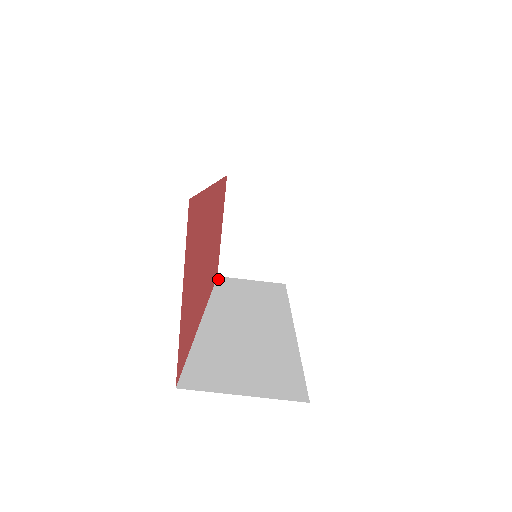
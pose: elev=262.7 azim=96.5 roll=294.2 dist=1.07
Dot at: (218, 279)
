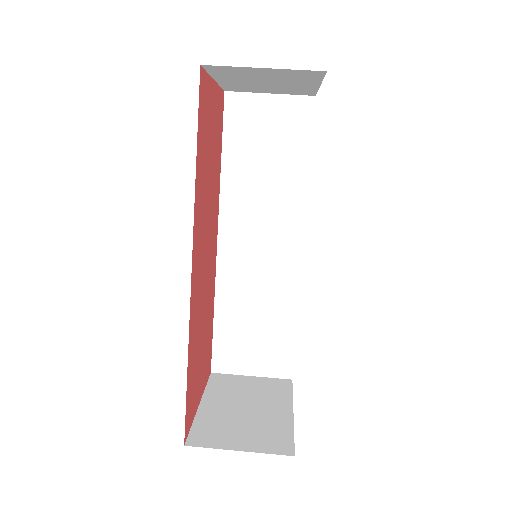
Dot at: occluded
